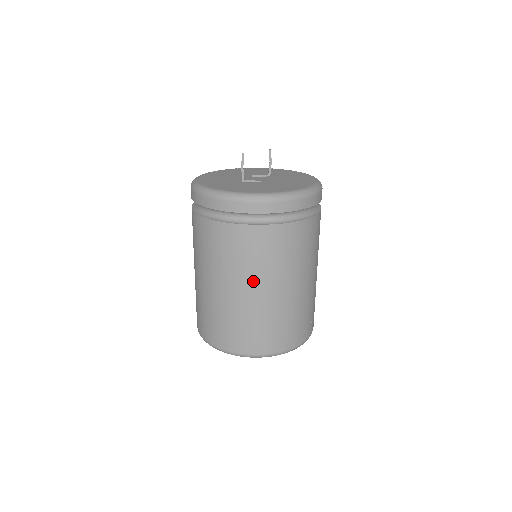
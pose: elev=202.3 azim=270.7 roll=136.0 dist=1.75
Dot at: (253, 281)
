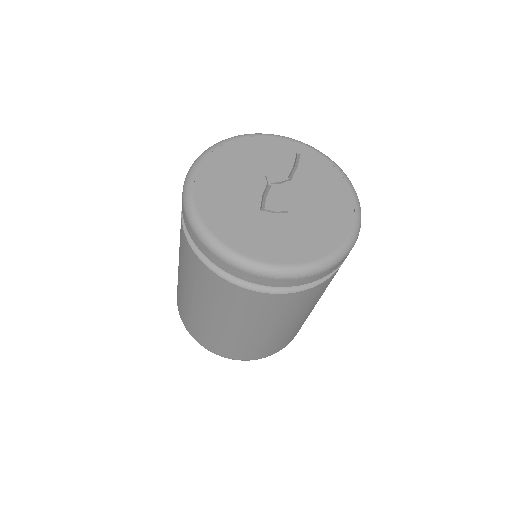
Dot at: (268, 326)
